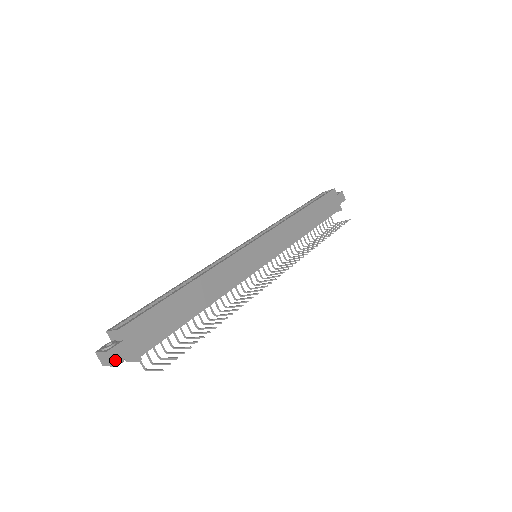
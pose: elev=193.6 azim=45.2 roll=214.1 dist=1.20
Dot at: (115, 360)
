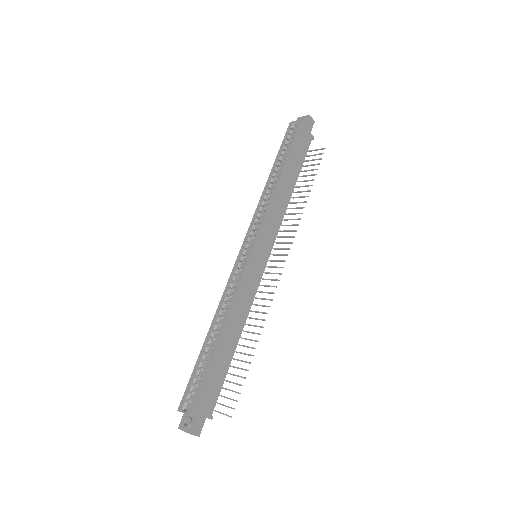
Dot at: (198, 433)
